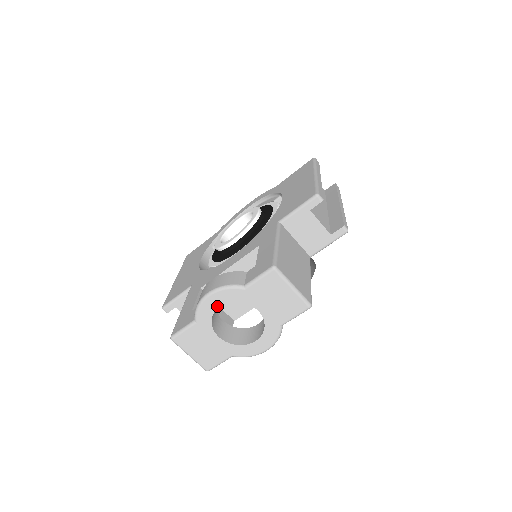
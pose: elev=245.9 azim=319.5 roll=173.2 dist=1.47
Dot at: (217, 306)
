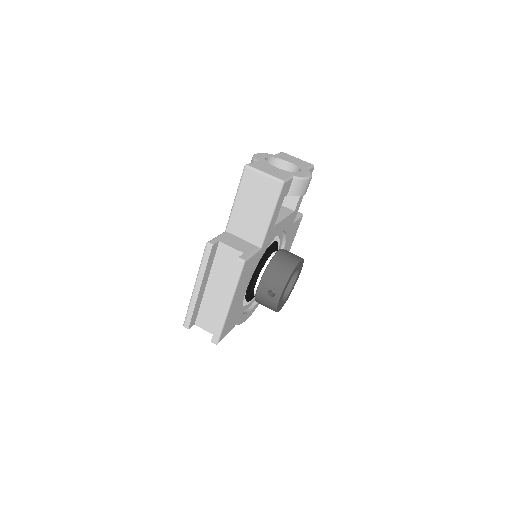
Dot at: (265, 157)
